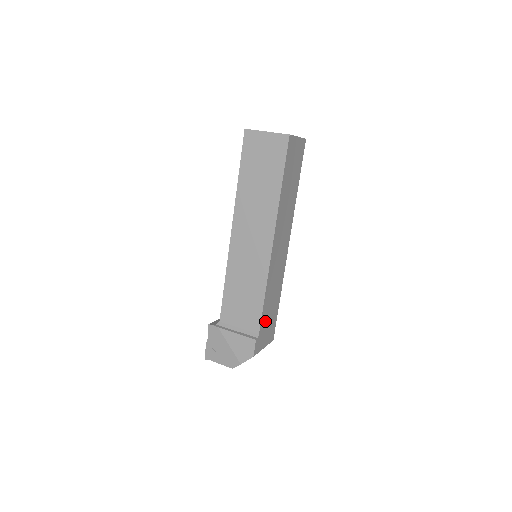
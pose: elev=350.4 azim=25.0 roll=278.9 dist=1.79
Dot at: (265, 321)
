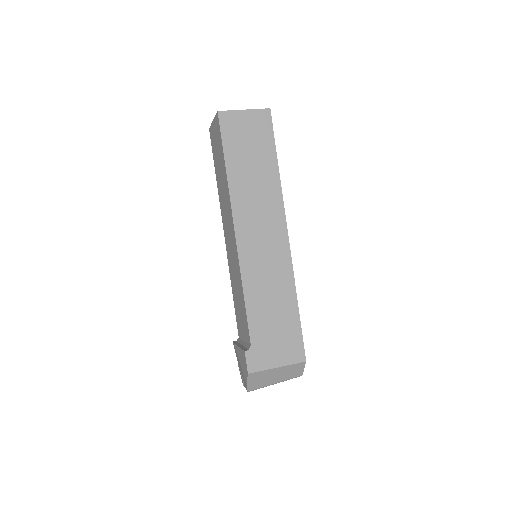
Dot at: (263, 330)
